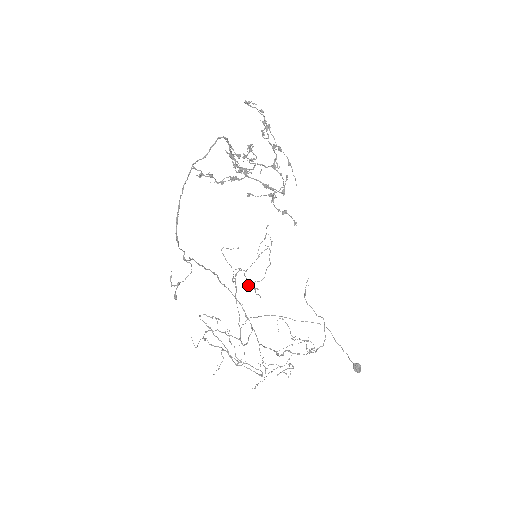
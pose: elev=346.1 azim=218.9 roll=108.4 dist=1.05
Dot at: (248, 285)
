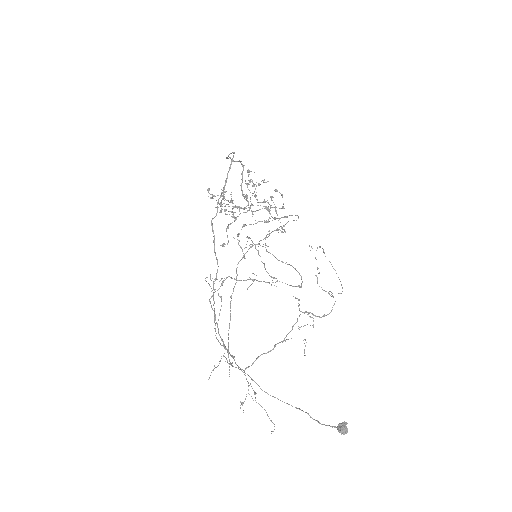
Dot at: (274, 230)
